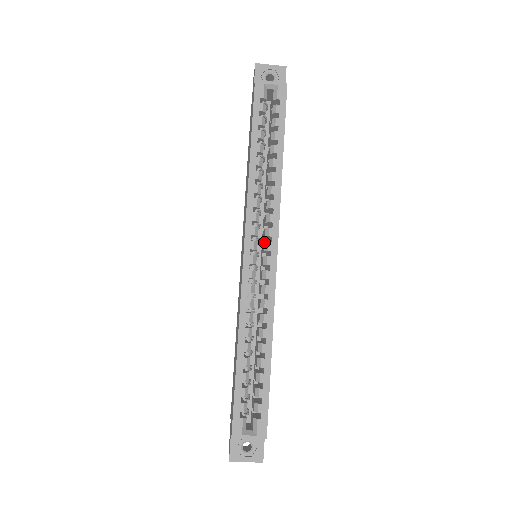
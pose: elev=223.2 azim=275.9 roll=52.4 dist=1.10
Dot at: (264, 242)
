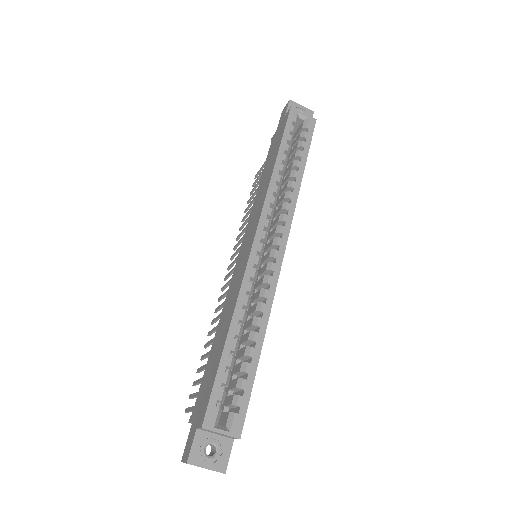
Dot at: (274, 237)
